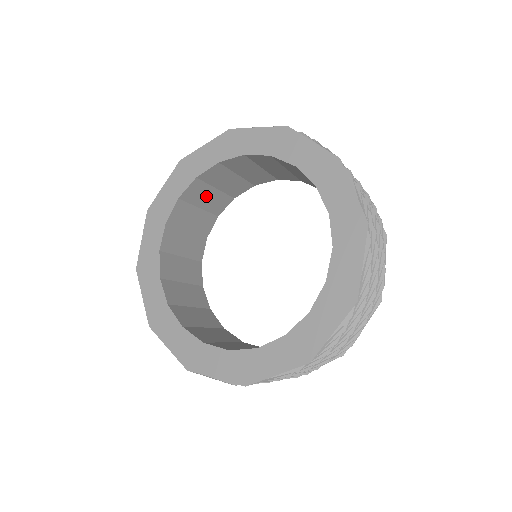
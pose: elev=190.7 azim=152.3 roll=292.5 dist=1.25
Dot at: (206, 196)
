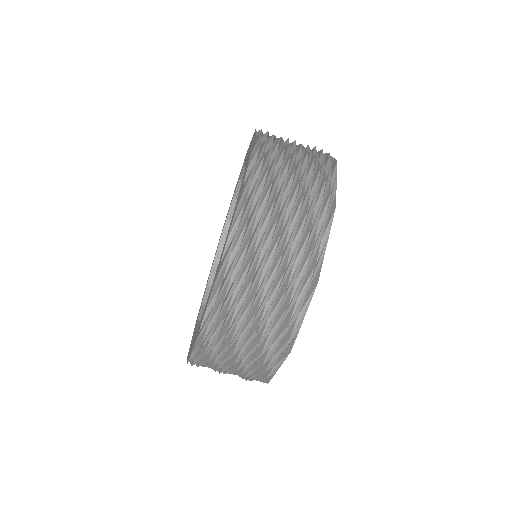
Dot at: occluded
